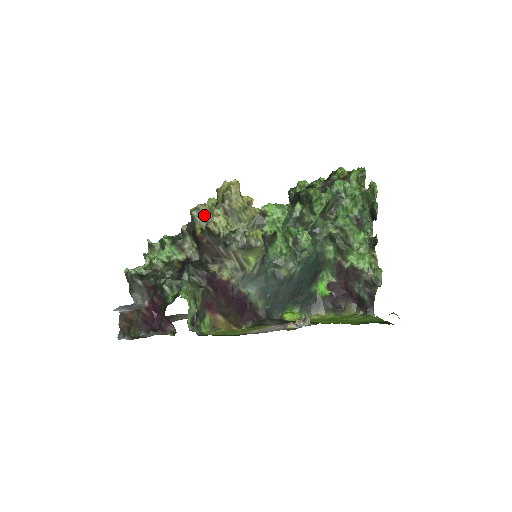
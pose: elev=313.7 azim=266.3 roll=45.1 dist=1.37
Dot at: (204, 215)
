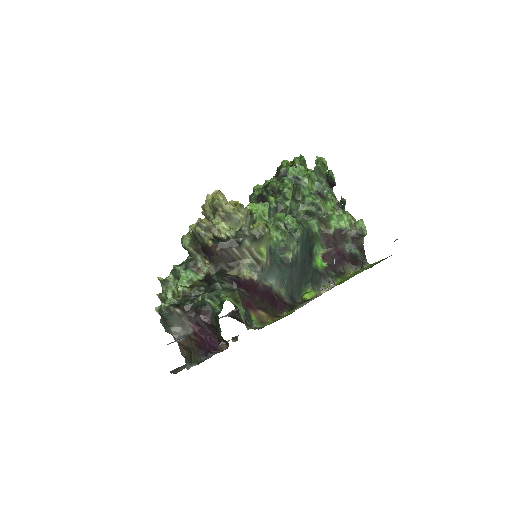
Dot at: (207, 227)
